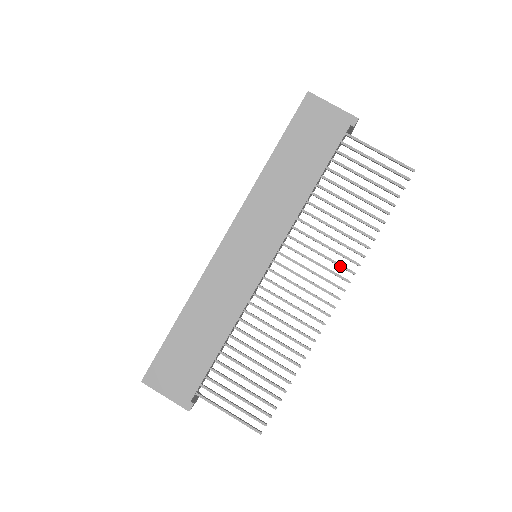
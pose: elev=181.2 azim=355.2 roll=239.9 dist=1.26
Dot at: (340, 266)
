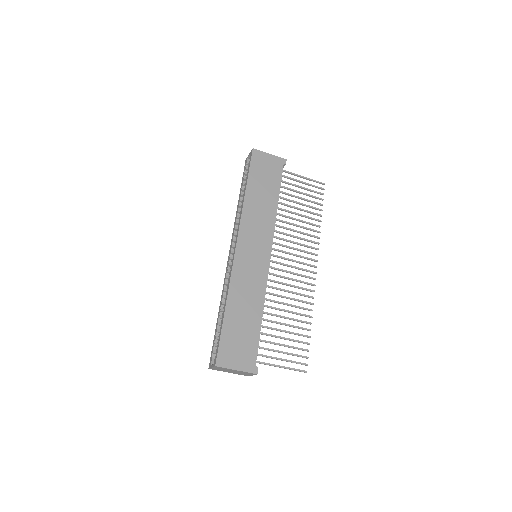
Dot at: (309, 247)
